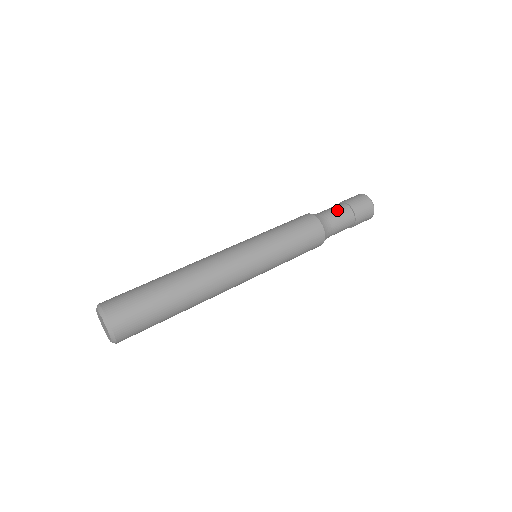
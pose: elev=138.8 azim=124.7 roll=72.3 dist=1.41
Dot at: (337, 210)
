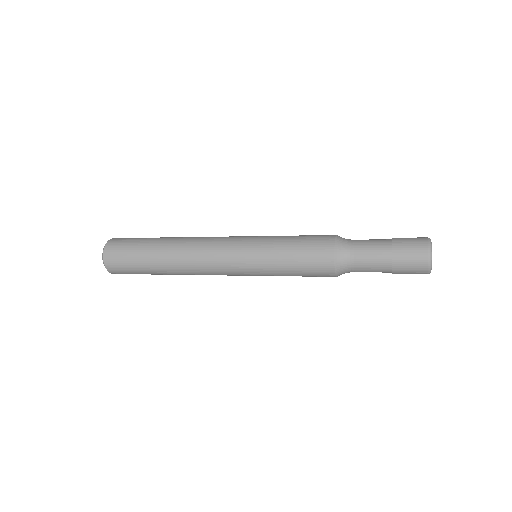
Dot at: occluded
